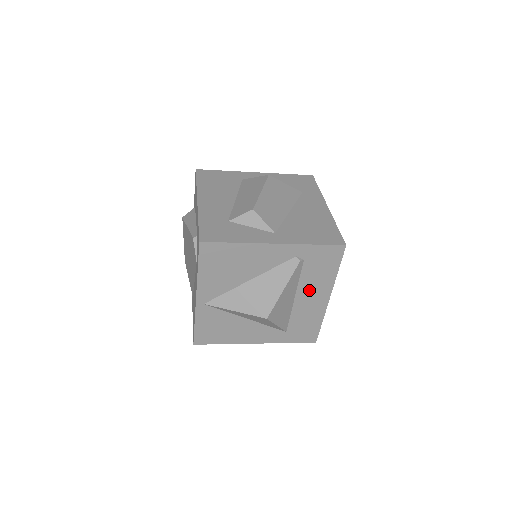
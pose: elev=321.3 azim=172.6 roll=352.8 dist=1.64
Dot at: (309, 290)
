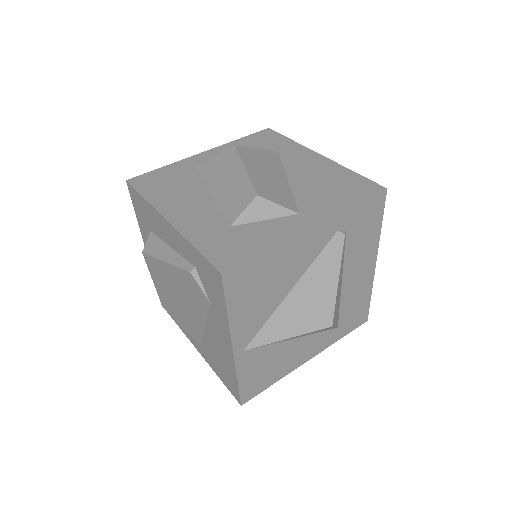
Dot at: (355, 265)
